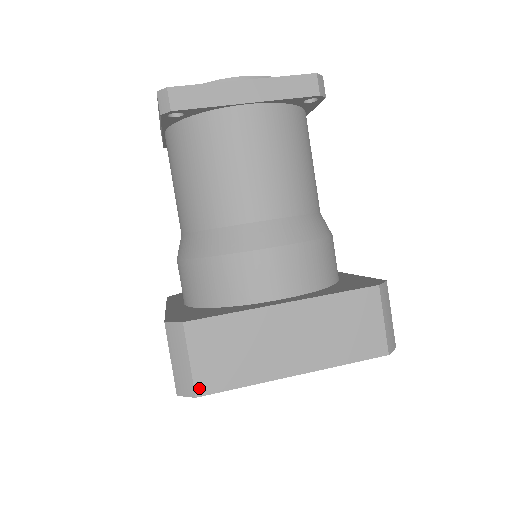
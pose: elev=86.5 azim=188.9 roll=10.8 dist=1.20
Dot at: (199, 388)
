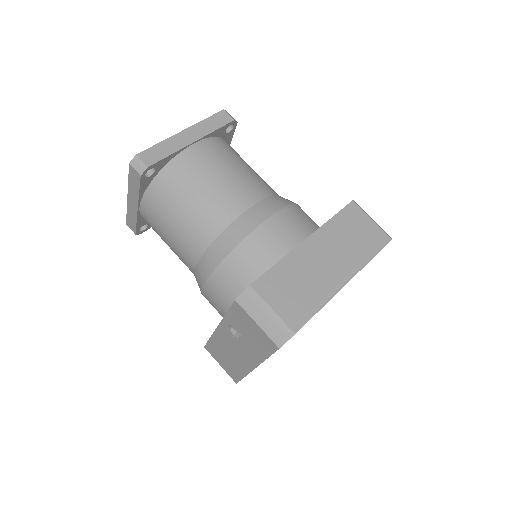
Dot at: (293, 326)
